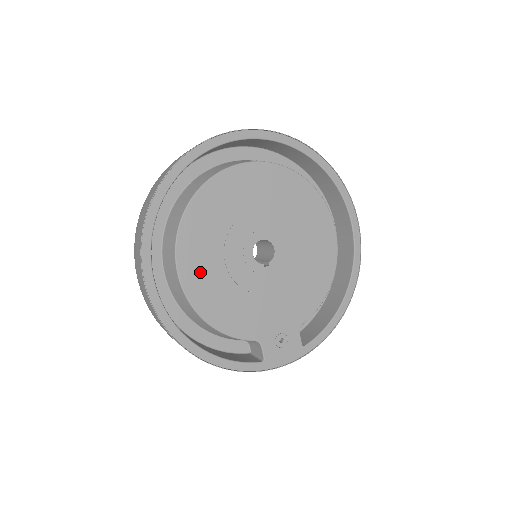
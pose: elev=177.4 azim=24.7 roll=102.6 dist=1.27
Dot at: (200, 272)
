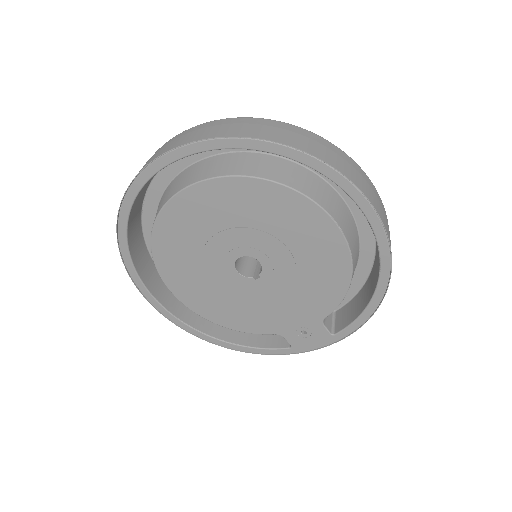
Dot at: (194, 293)
